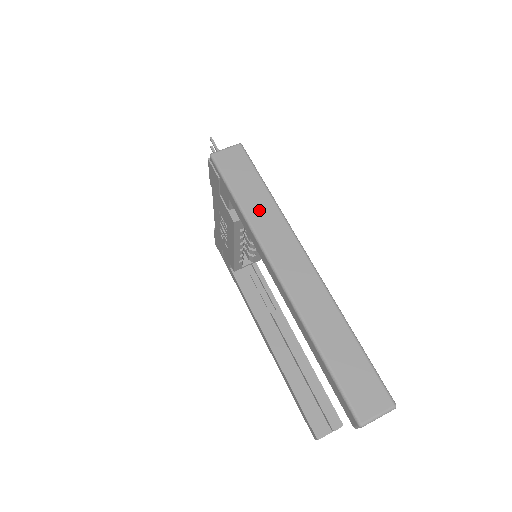
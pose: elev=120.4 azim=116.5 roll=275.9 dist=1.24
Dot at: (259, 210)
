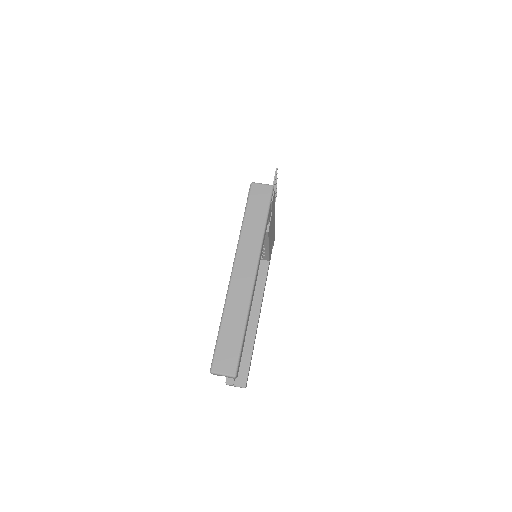
Dot at: (251, 231)
